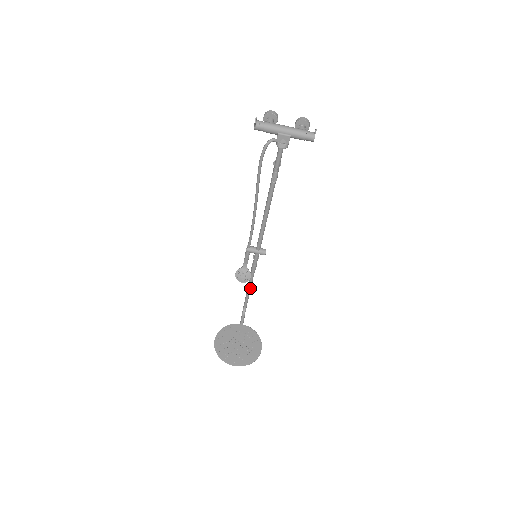
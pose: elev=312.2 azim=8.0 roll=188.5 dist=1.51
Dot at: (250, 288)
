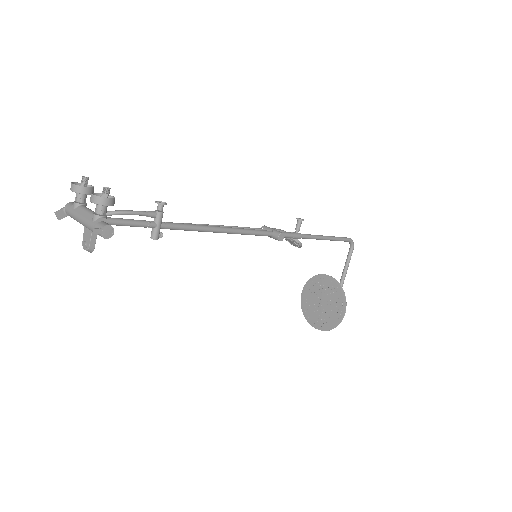
Dot at: (325, 239)
